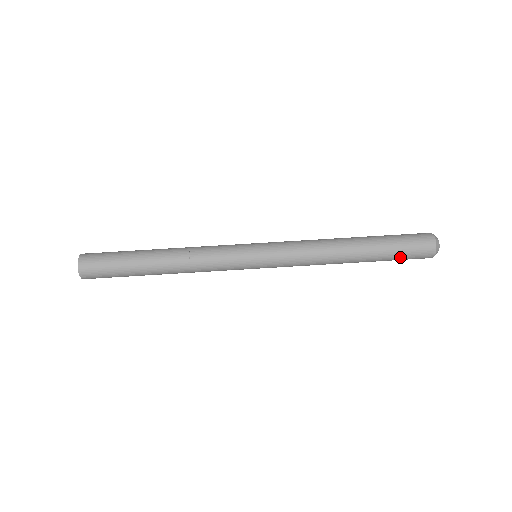
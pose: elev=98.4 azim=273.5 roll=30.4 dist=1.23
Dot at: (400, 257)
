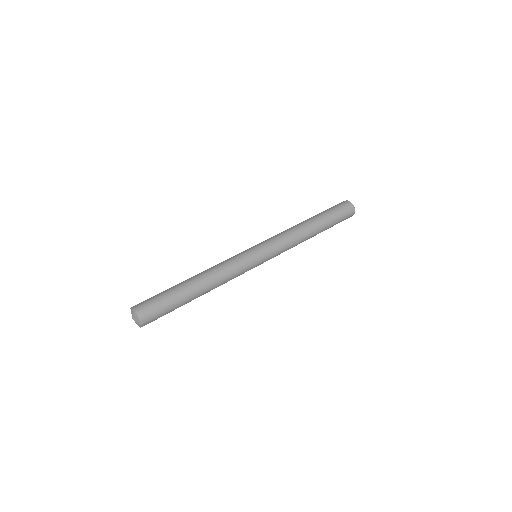
Dot at: (336, 213)
